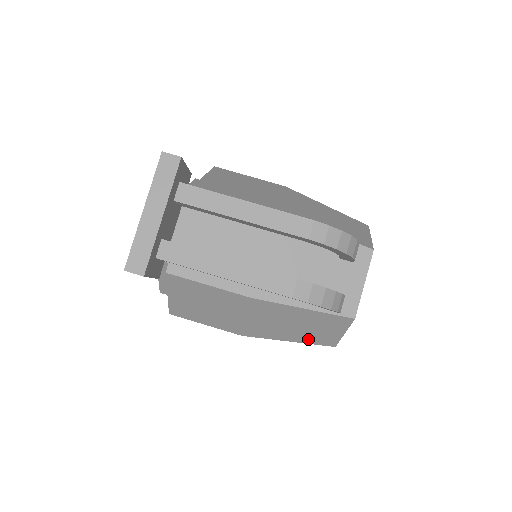
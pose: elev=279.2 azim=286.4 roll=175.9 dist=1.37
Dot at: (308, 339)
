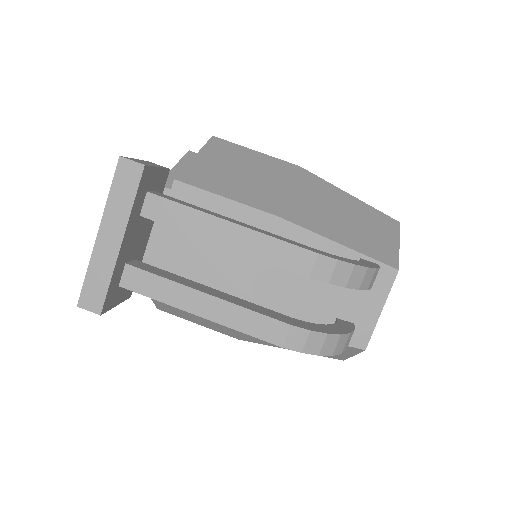
Dot at: occluded
